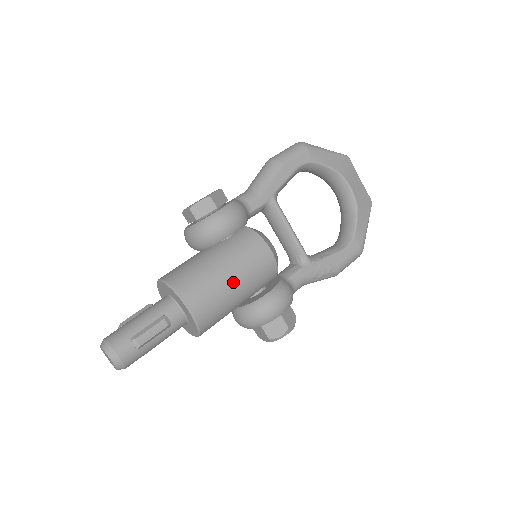
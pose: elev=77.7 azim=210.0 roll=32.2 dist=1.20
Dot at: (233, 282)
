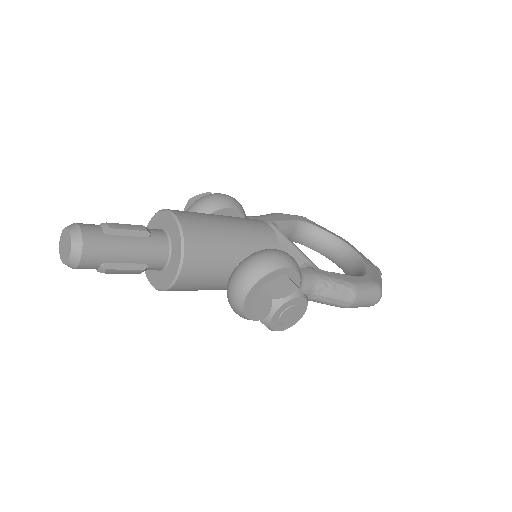
Dot at: (227, 223)
